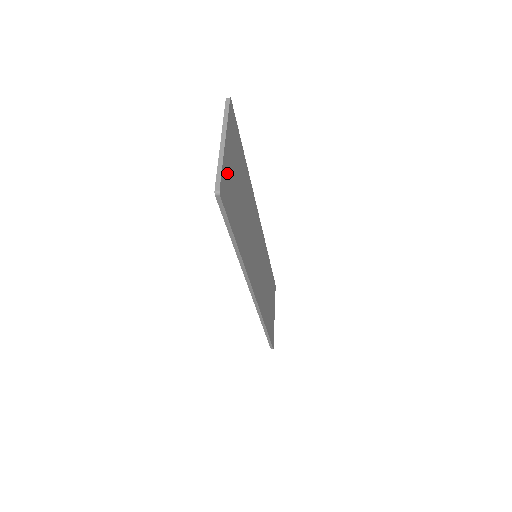
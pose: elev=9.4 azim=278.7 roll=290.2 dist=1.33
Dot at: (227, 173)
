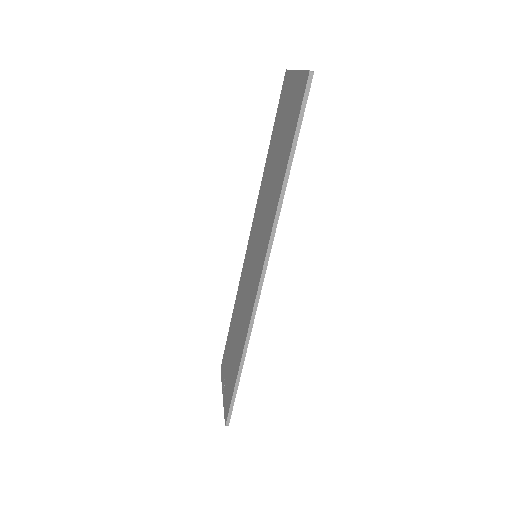
Dot at: occluded
